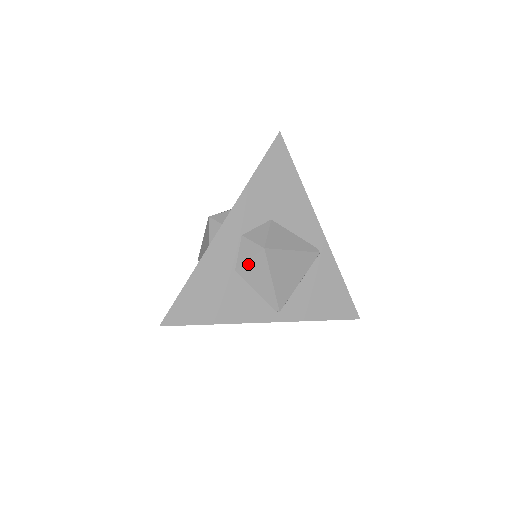
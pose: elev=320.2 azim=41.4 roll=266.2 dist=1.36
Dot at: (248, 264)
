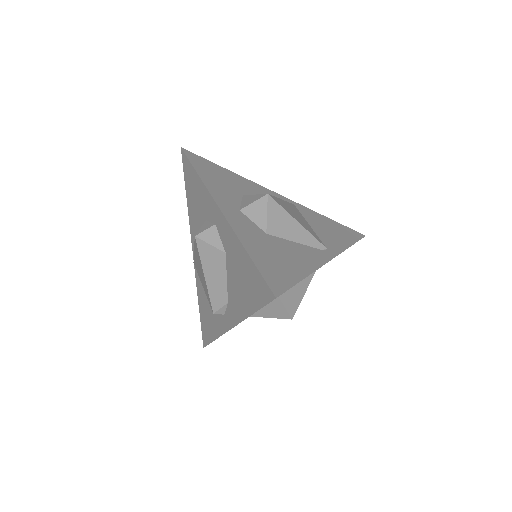
Dot at: (270, 219)
